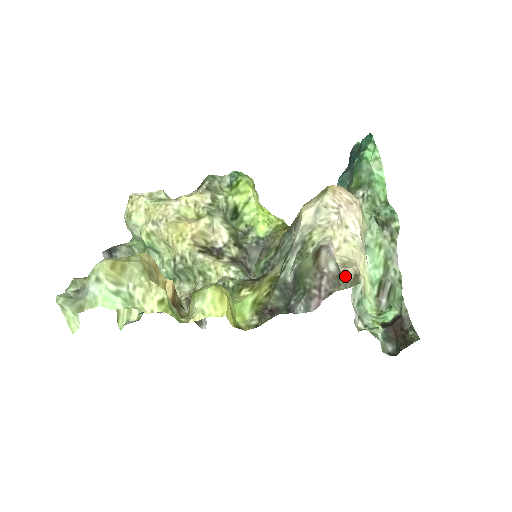
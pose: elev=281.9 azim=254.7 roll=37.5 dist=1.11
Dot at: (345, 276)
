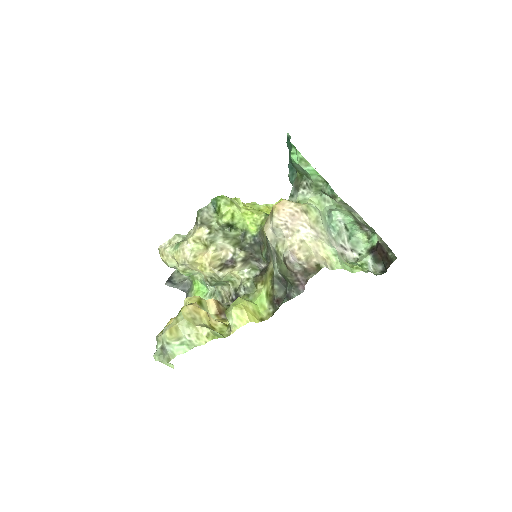
Dot at: (310, 268)
